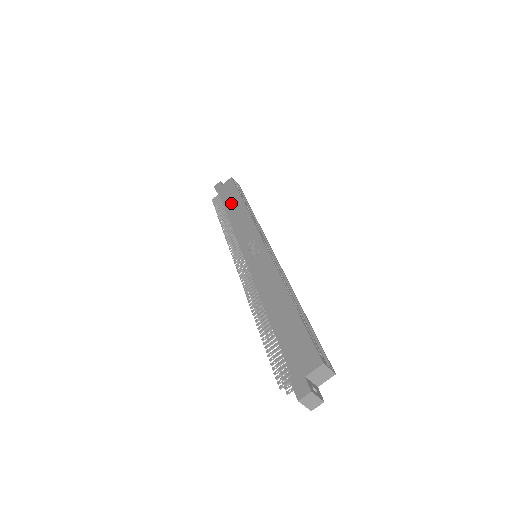
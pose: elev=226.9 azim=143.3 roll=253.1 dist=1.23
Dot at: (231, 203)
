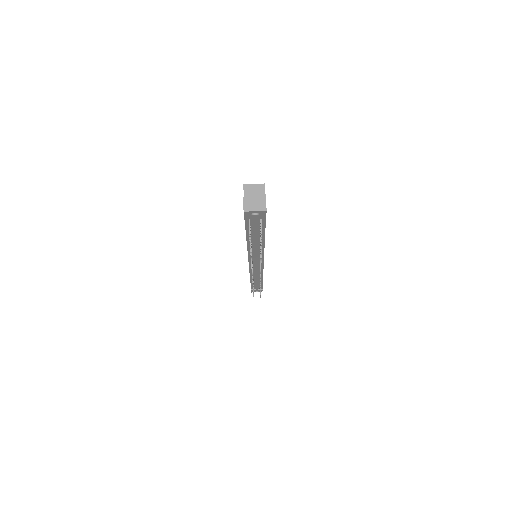
Dot at: occluded
